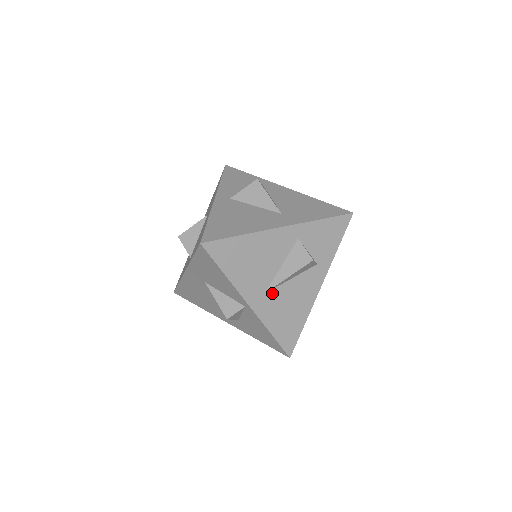
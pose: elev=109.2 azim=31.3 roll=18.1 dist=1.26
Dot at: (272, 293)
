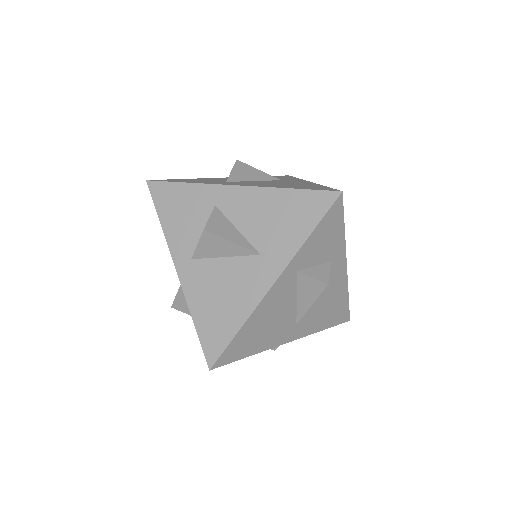
Dot at: (303, 317)
